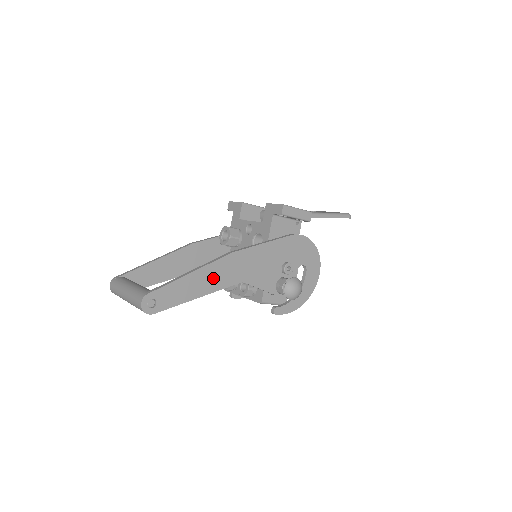
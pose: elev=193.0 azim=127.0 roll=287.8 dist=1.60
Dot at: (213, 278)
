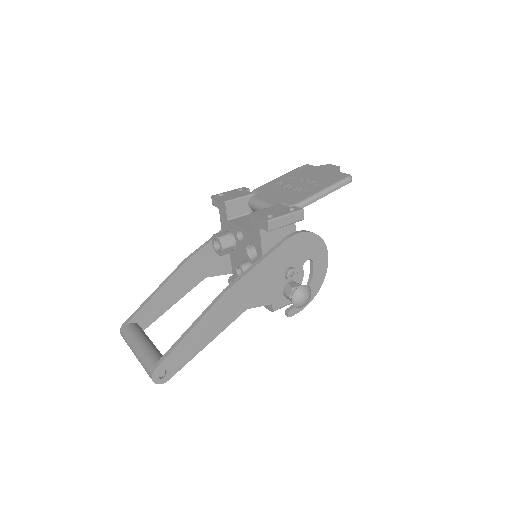
Dot at: (215, 323)
